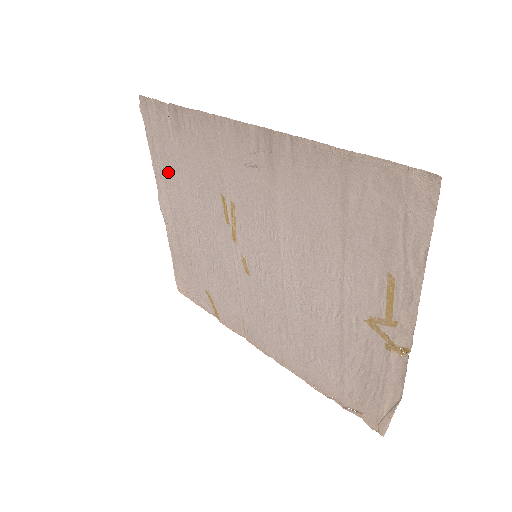
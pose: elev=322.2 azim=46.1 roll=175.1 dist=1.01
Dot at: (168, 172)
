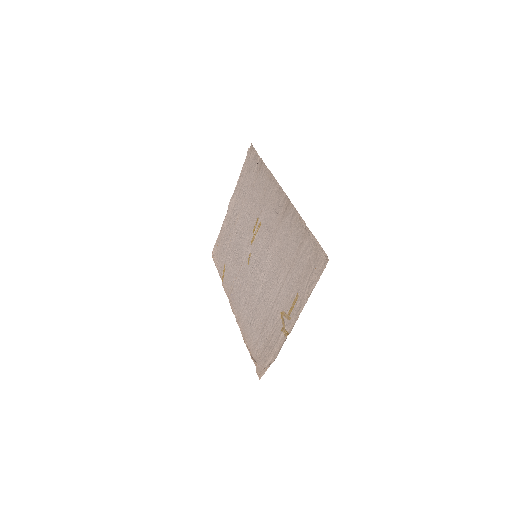
Dot at: (243, 189)
